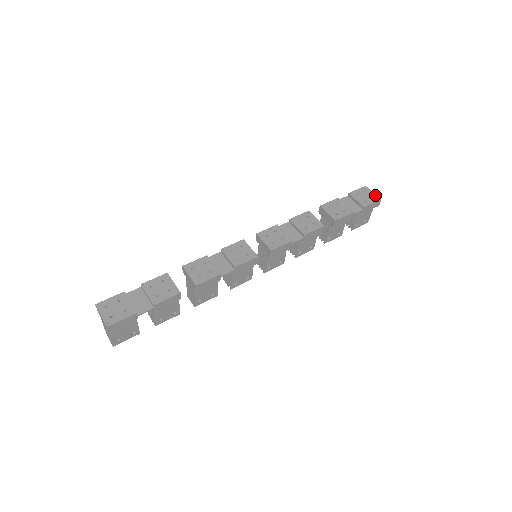
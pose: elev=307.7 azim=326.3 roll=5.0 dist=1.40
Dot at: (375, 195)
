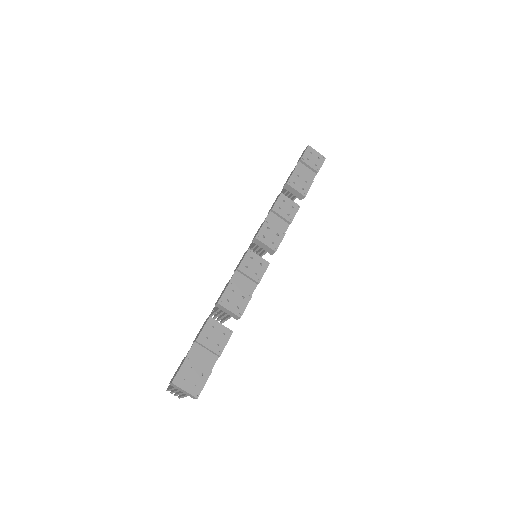
Dot at: (320, 155)
